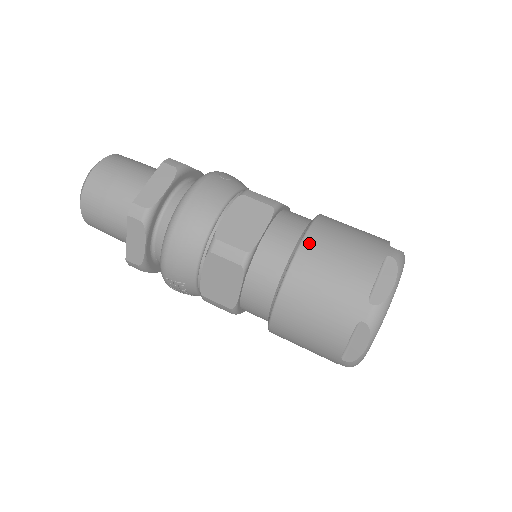
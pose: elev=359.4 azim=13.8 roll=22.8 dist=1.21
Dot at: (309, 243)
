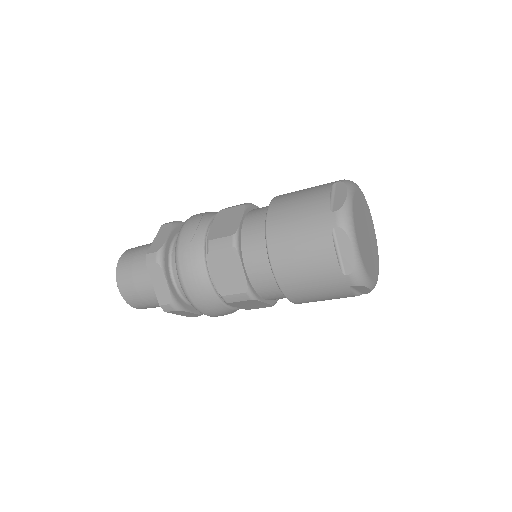
Dot at: (276, 261)
